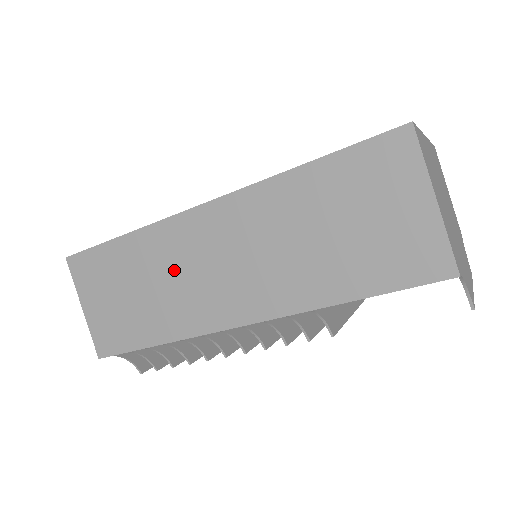
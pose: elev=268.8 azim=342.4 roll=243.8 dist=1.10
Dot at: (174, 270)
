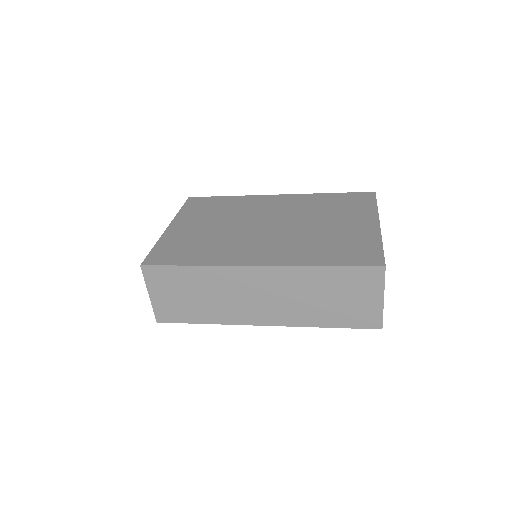
Dot at: (226, 292)
